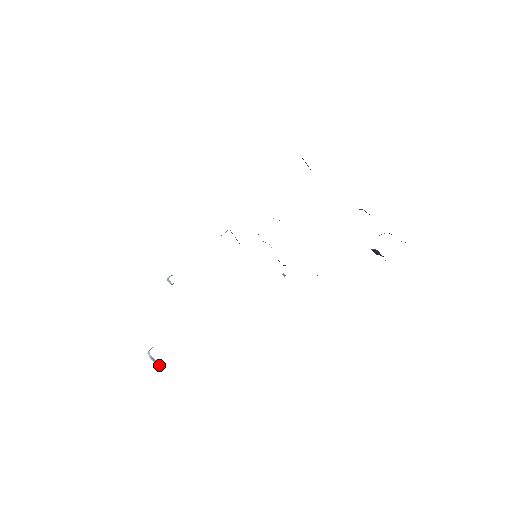
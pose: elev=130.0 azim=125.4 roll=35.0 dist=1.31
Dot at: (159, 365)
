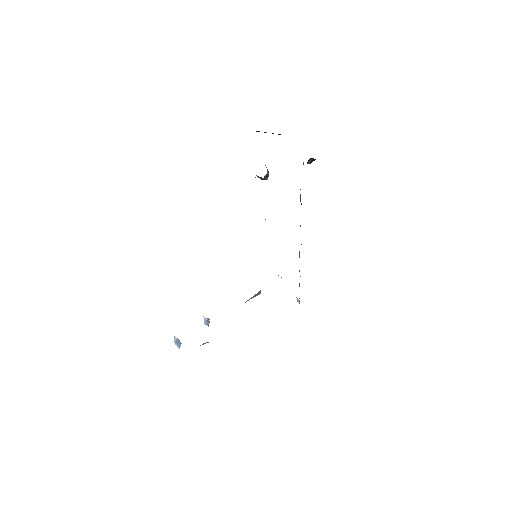
Dot at: (180, 343)
